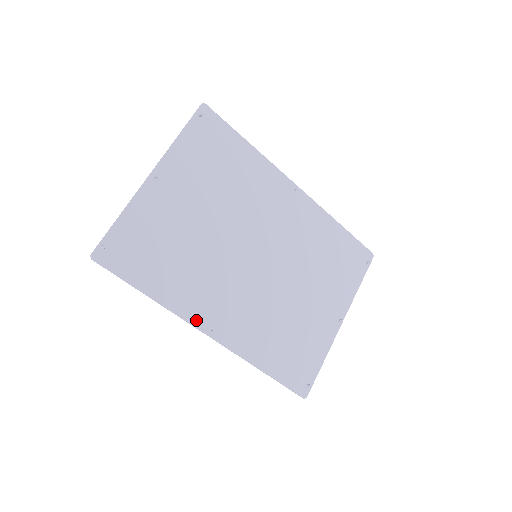
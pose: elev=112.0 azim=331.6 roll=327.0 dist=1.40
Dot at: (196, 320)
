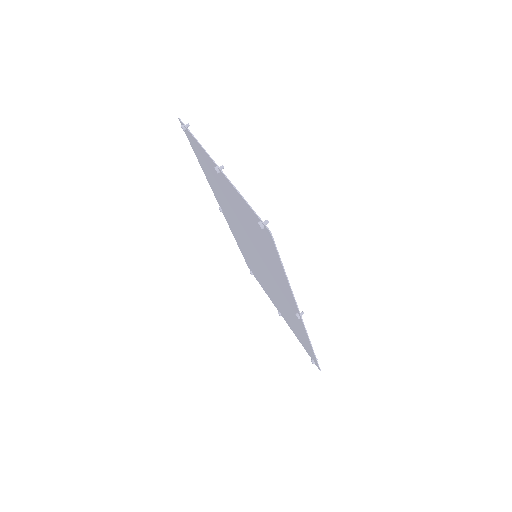
Dot at: (295, 304)
